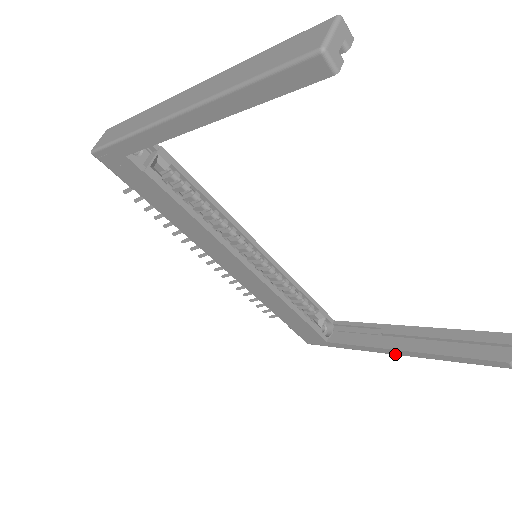
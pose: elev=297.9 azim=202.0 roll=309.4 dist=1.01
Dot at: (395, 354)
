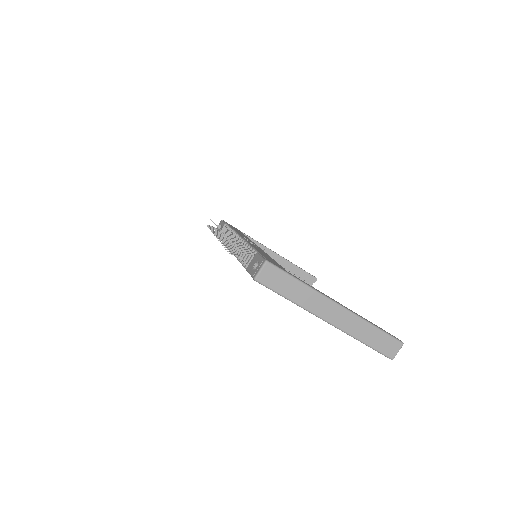
Dot at: occluded
